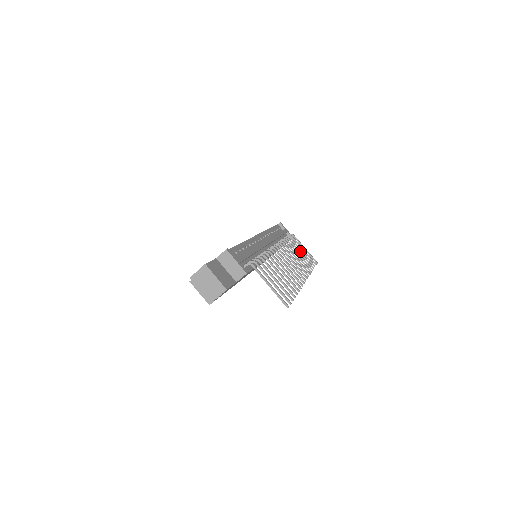
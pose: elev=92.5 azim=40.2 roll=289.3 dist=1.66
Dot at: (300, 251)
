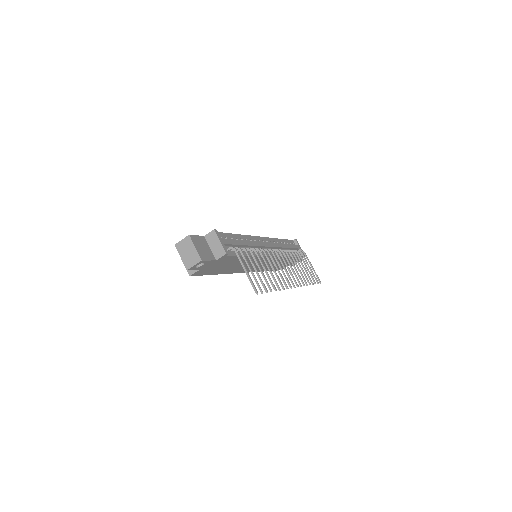
Dot at: occluded
